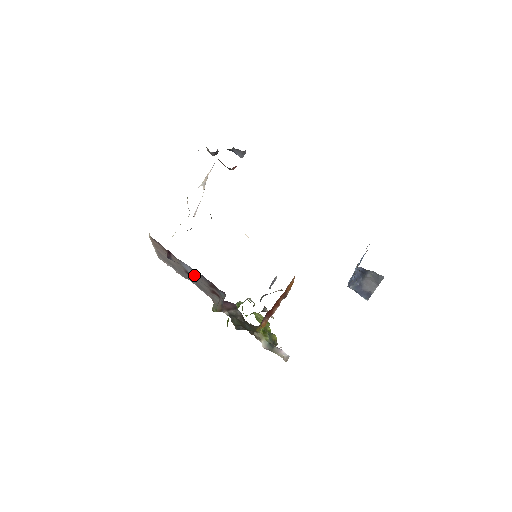
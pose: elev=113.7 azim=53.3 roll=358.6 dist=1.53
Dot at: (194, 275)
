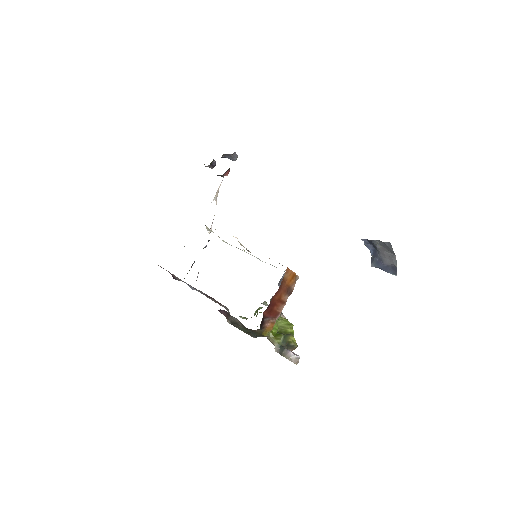
Dot at: (196, 290)
